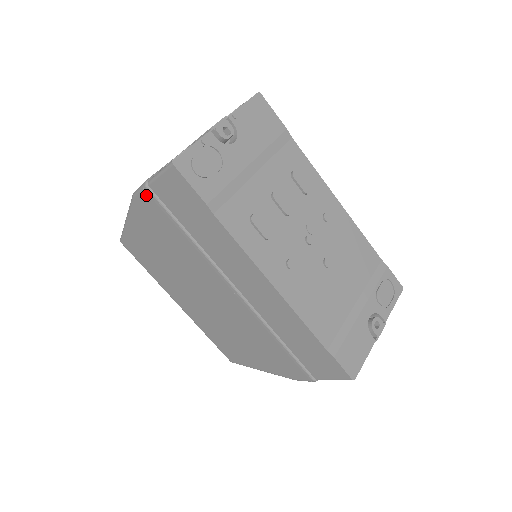
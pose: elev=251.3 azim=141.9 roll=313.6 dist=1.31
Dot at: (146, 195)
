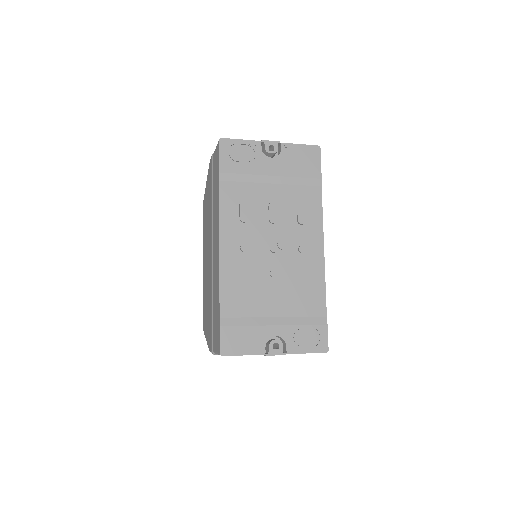
Dot at: occluded
